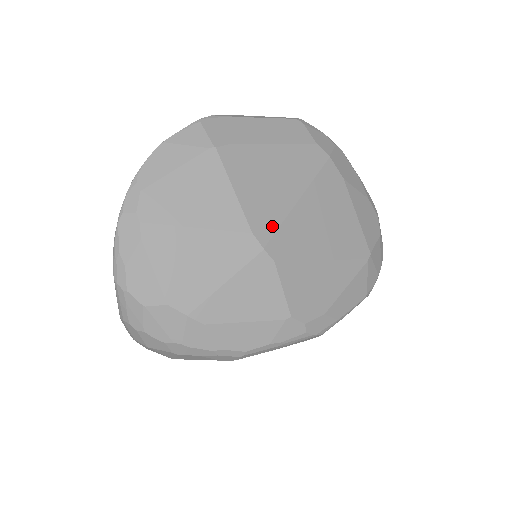
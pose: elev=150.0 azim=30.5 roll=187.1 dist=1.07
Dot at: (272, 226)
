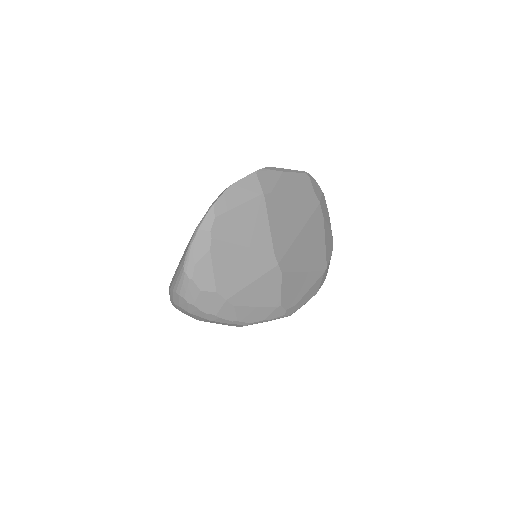
Dot at: (284, 249)
